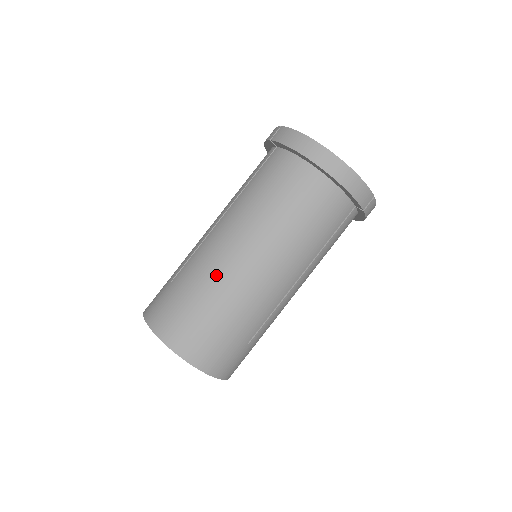
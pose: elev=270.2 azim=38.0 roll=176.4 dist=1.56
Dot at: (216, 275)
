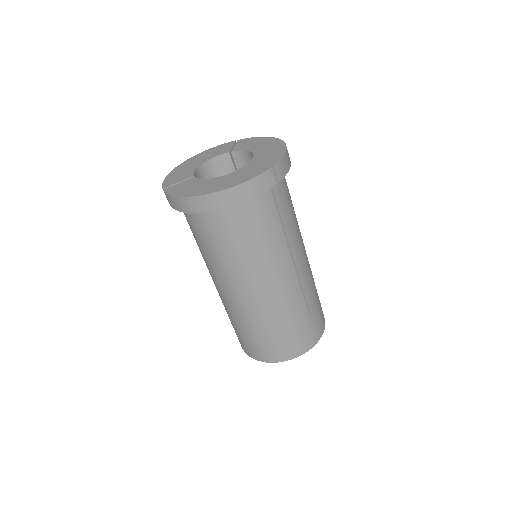
Dot at: (244, 313)
